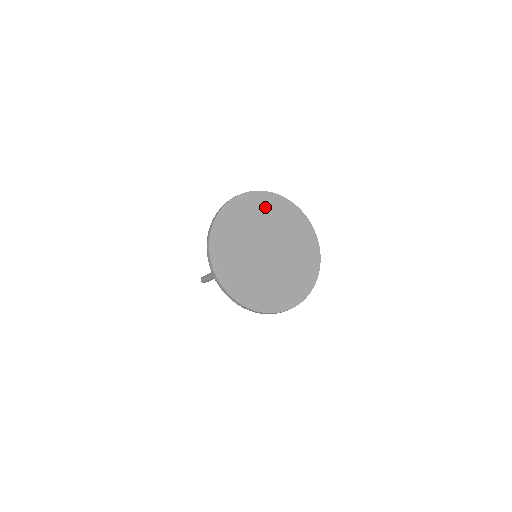
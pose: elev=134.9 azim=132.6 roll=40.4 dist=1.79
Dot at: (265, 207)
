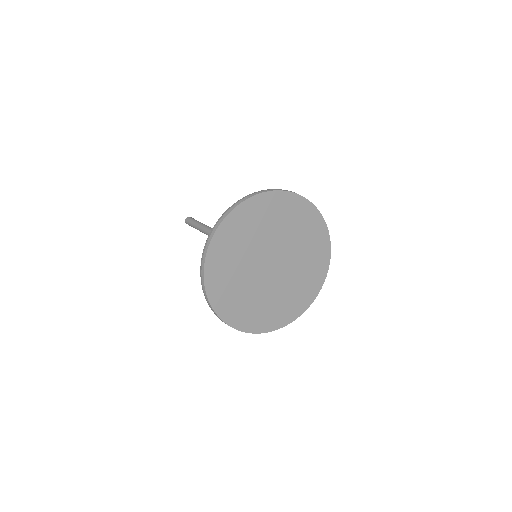
Dot at: (293, 215)
